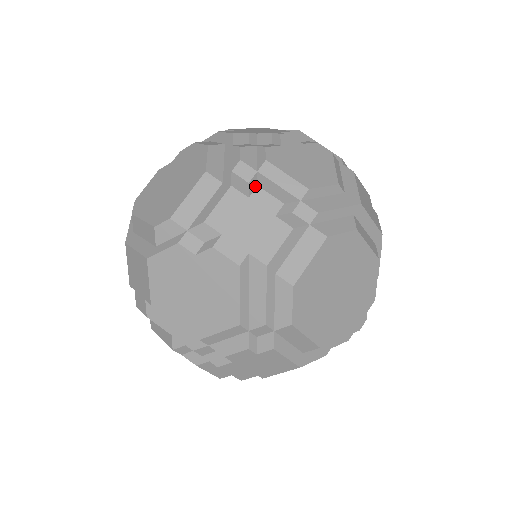
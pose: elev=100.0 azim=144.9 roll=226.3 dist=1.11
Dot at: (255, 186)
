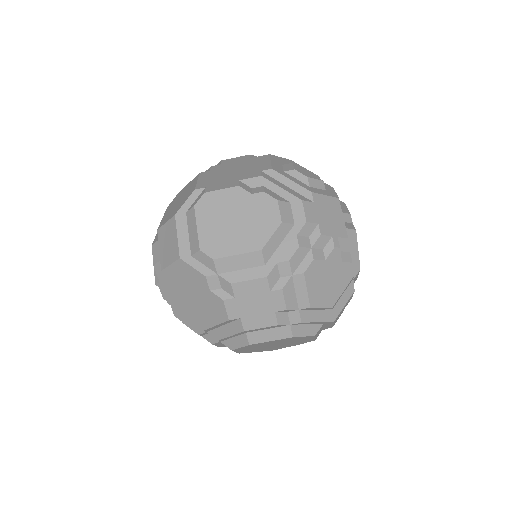
Dot at: (281, 287)
